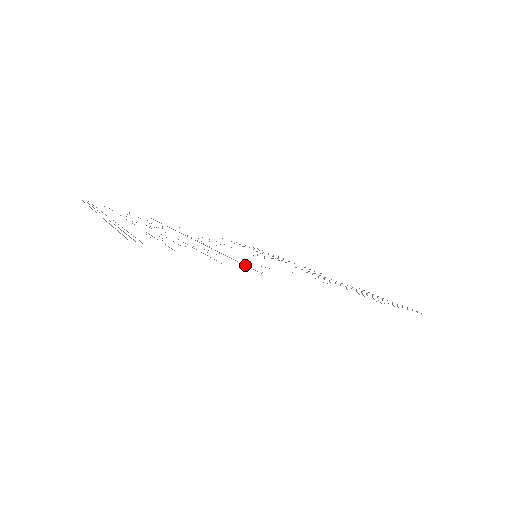
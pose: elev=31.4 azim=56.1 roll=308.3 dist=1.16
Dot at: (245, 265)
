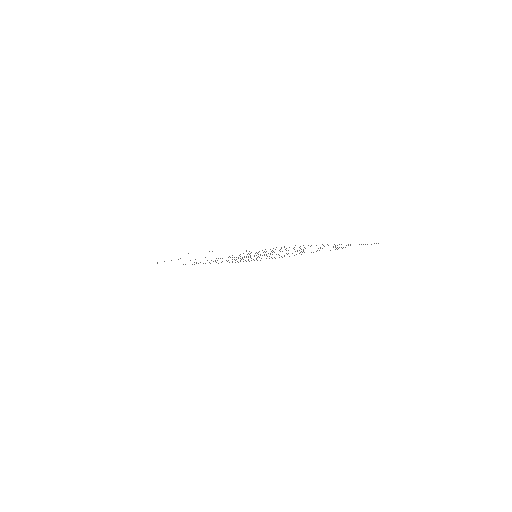
Dot at: occluded
